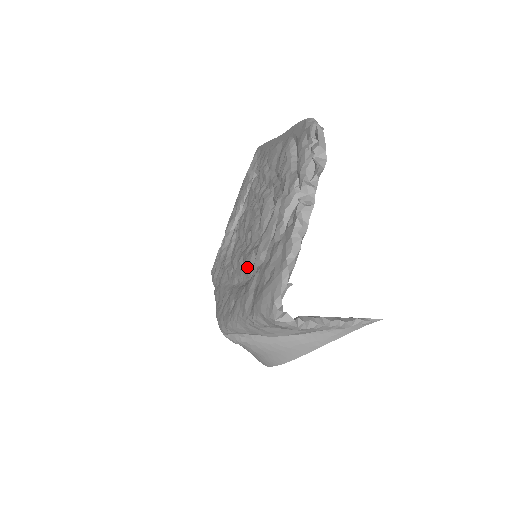
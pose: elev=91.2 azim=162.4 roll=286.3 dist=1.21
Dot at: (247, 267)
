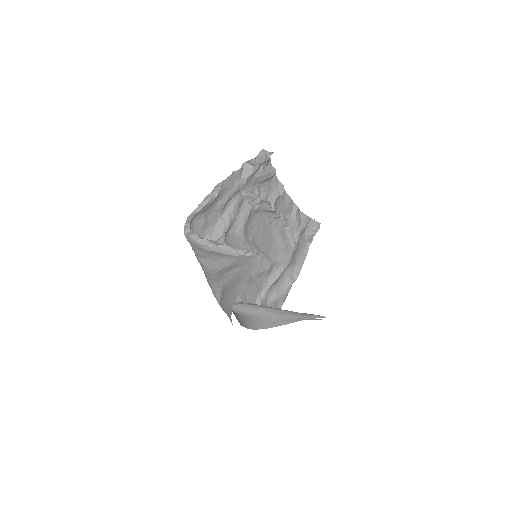
Dot at: occluded
